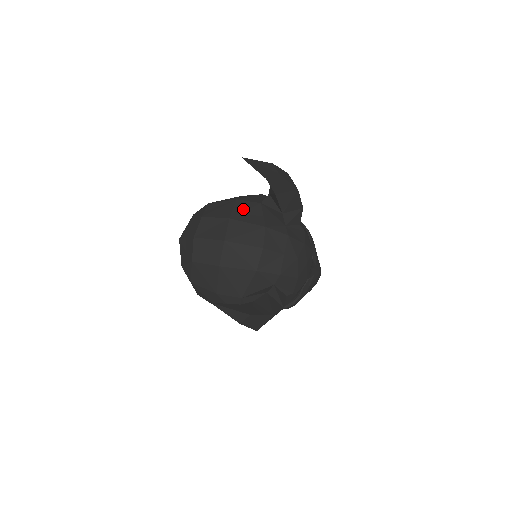
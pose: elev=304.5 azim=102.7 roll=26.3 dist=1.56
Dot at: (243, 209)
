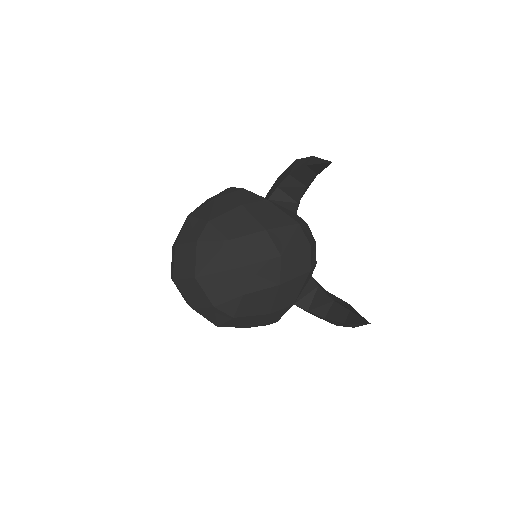
Dot at: (263, 213)
